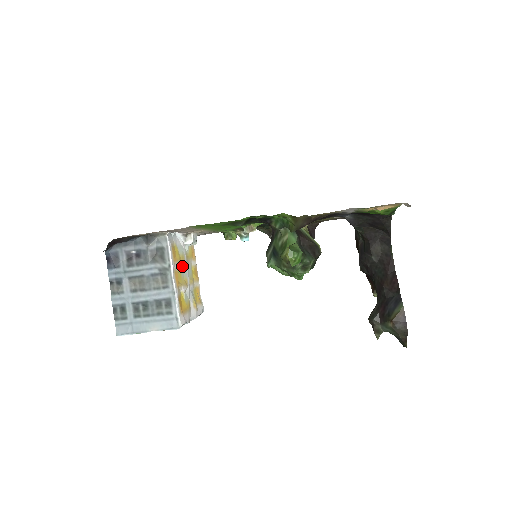
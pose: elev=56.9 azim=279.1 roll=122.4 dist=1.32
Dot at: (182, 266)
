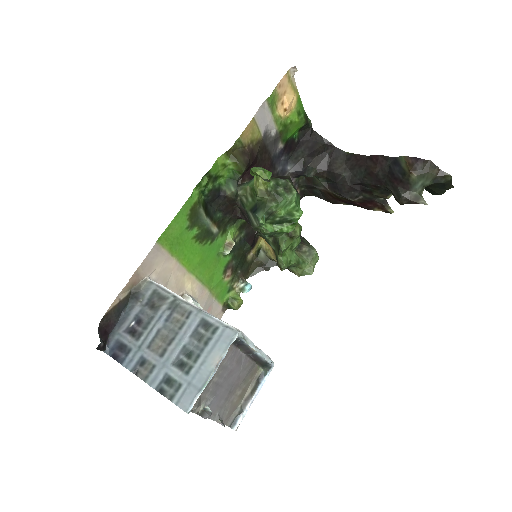
Dot at: occluded
